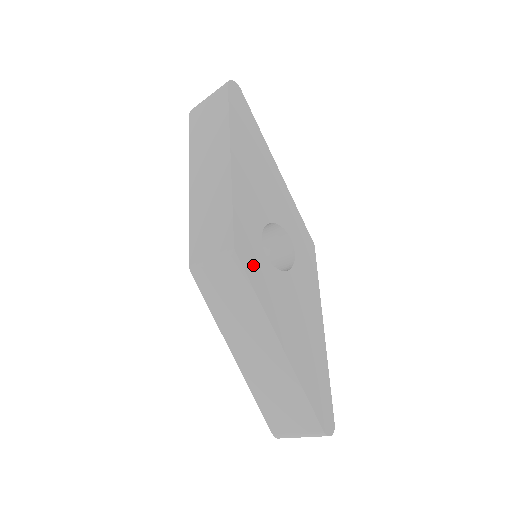
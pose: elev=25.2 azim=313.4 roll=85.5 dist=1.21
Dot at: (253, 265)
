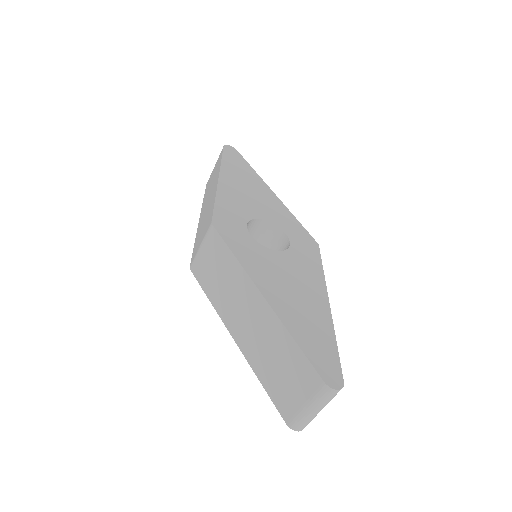
Dot at: (233, 237)
